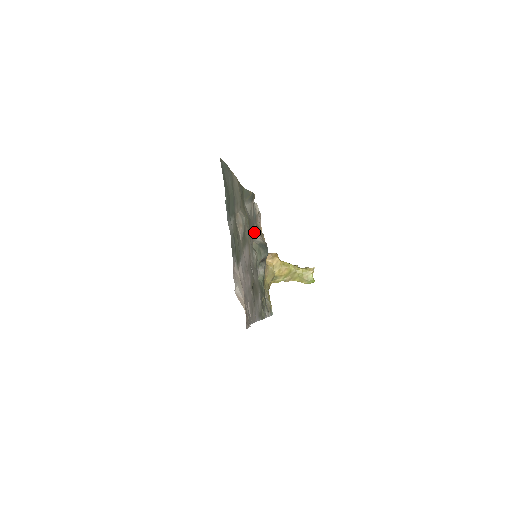
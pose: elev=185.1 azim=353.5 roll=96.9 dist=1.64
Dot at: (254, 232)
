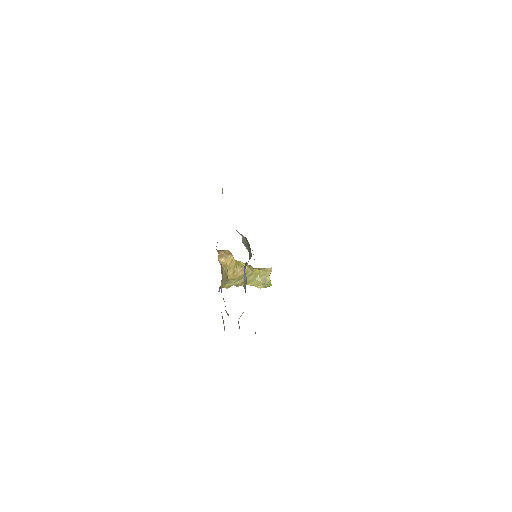
Dot at: occluded
